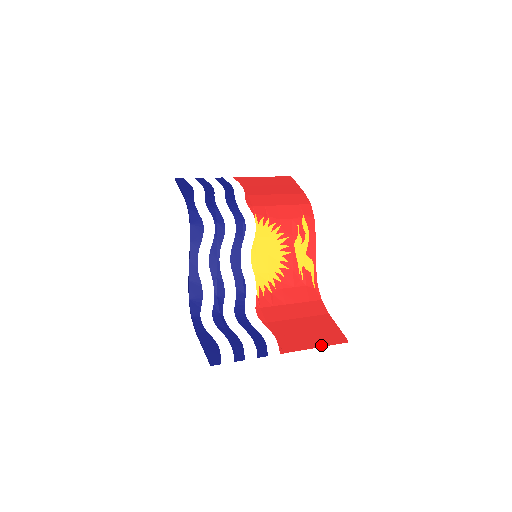
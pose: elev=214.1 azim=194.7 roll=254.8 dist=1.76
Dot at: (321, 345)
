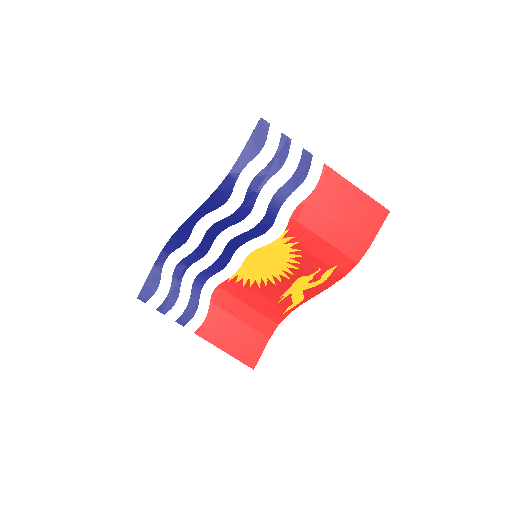
Dot at: (230, 354)
